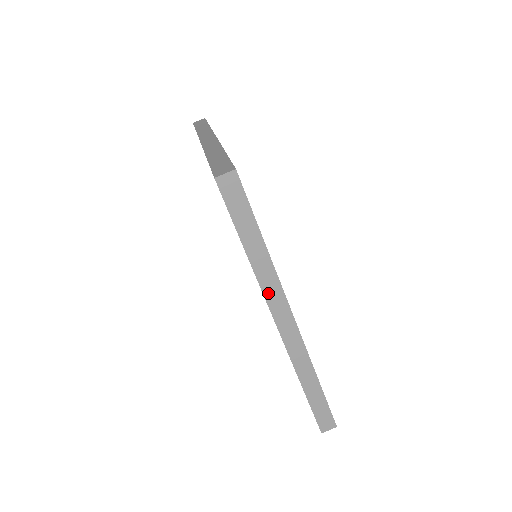
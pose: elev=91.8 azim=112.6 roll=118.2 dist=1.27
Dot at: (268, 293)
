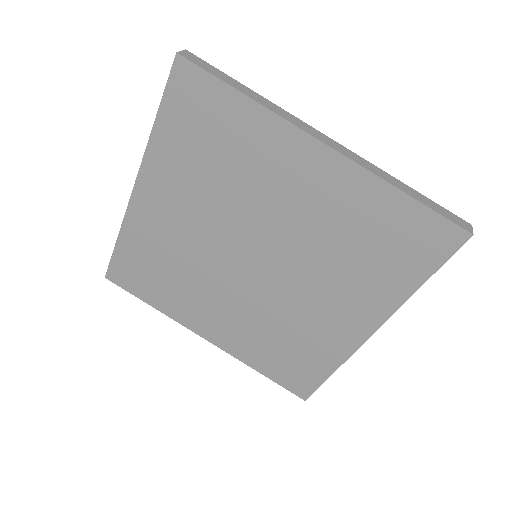
Dot at: (290, 120)
